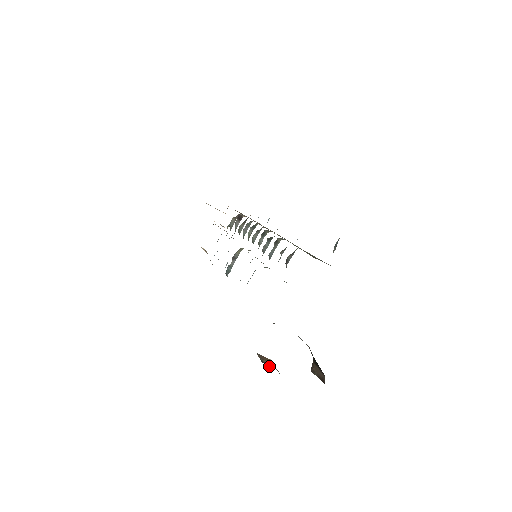
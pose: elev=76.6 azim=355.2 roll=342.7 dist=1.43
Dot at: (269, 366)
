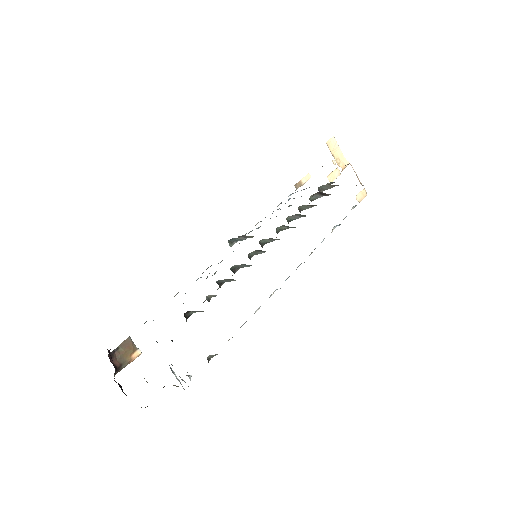
Dot at: (117, 357)
